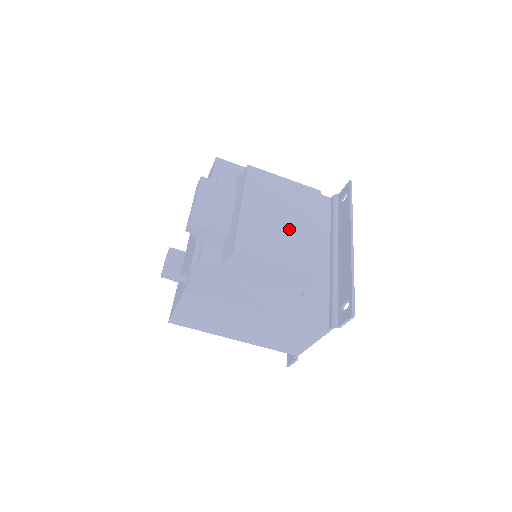
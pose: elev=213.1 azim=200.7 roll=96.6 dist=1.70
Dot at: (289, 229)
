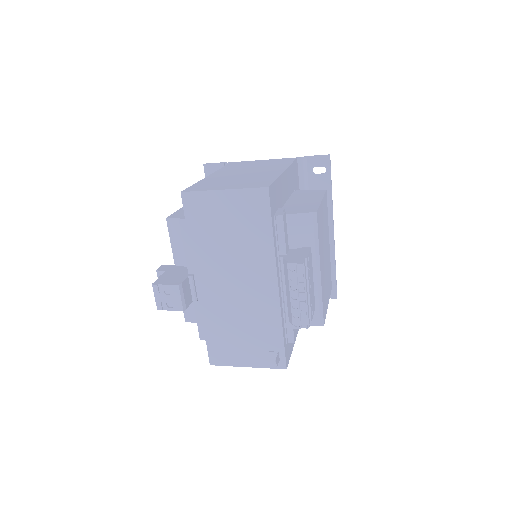
Dot at: occluded
